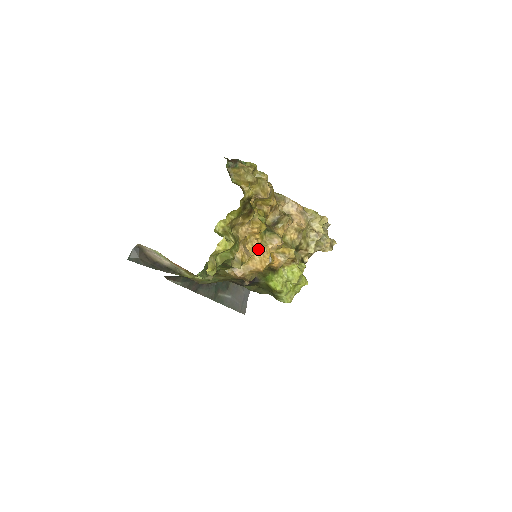
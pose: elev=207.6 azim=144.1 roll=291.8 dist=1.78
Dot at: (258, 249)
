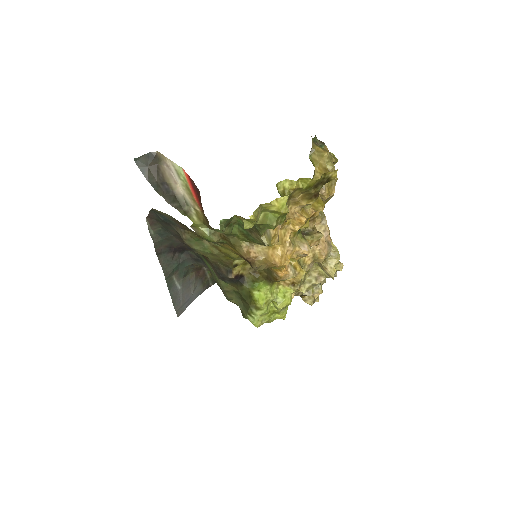
Dot at: (286, 242)
